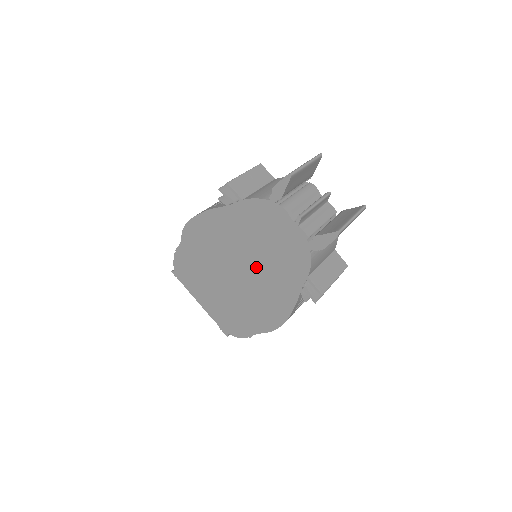
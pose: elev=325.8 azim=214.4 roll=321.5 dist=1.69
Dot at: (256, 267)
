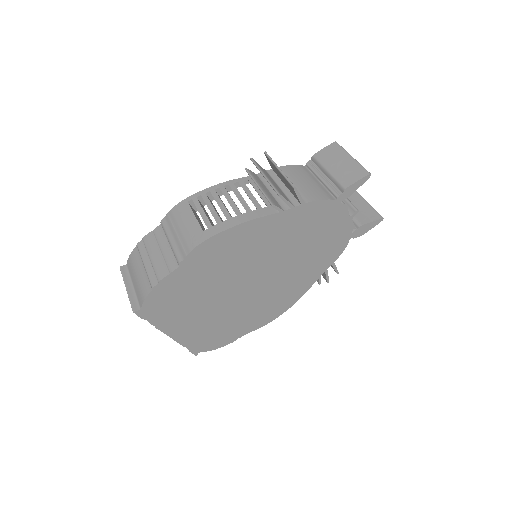
Dot at: (282, 269)
